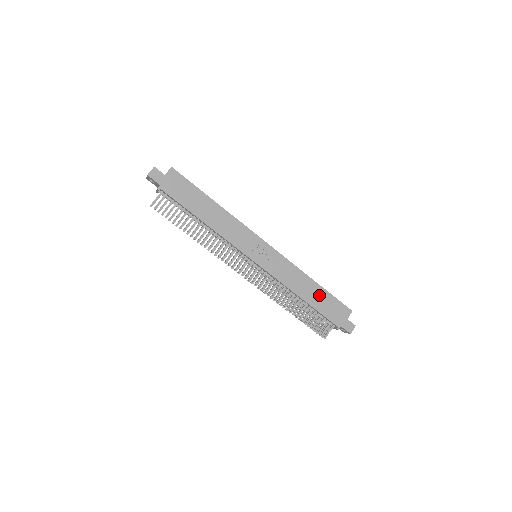
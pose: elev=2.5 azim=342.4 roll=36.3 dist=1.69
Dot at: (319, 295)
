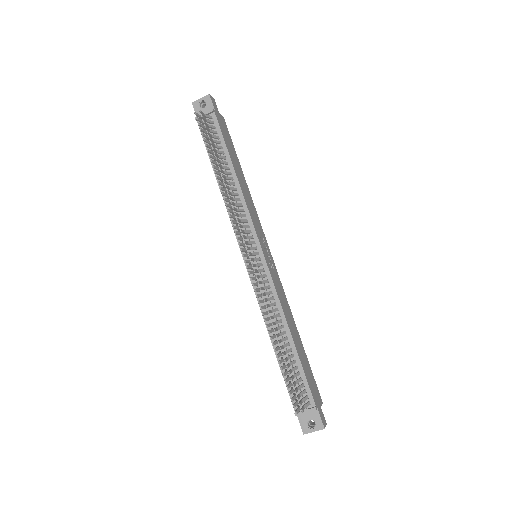
Dot at: (302, 351)
